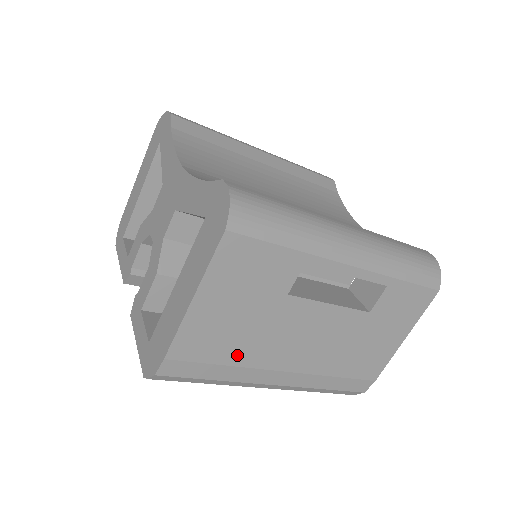
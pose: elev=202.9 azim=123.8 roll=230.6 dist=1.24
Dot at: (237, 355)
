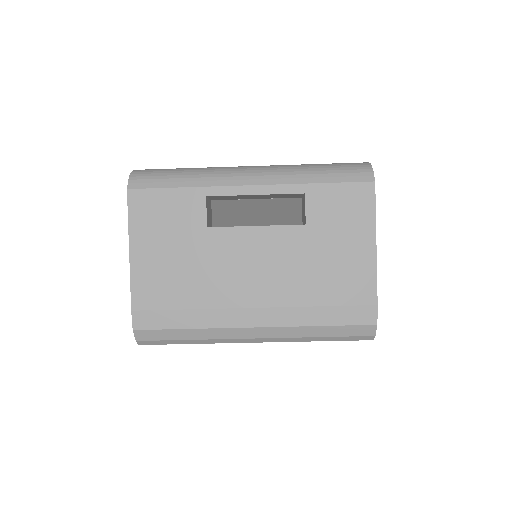
Dot at: (193, 297)
